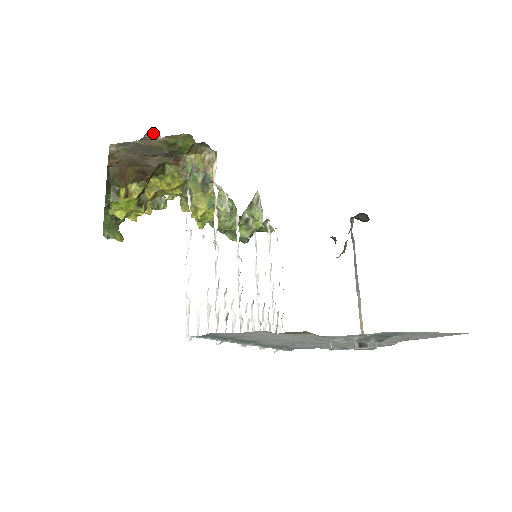
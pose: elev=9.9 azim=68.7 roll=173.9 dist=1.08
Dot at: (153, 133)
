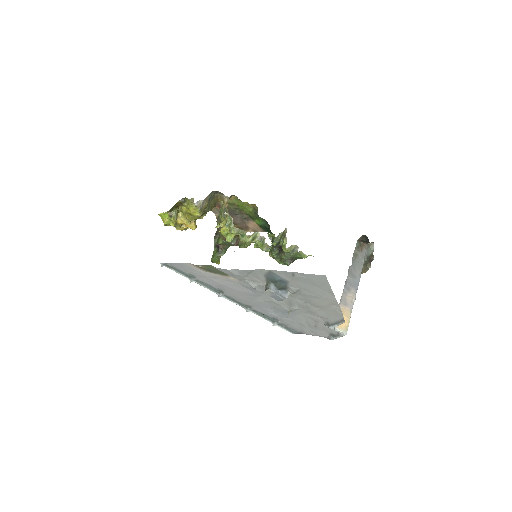
Dot at: occluded
